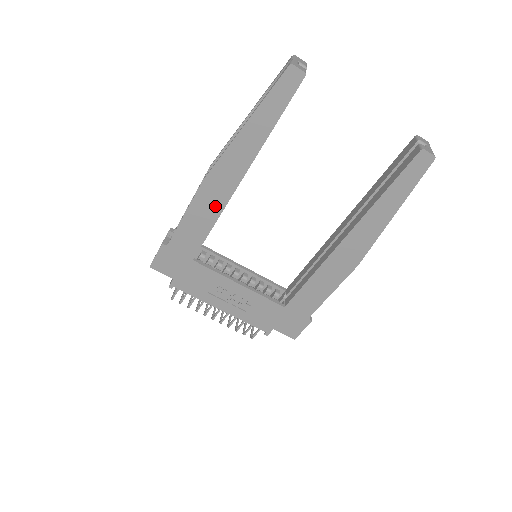
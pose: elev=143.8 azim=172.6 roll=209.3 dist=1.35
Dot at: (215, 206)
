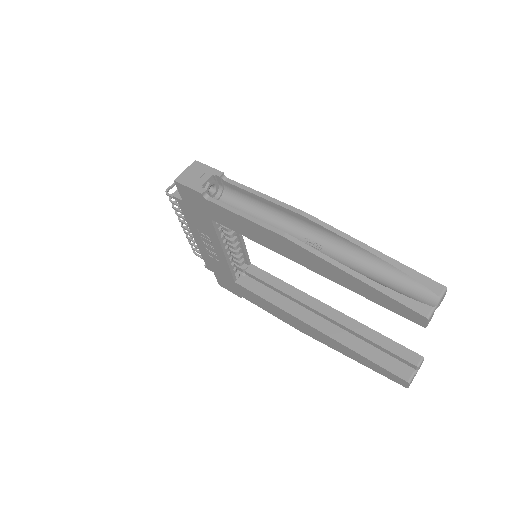
Dot at: (269, 243)
